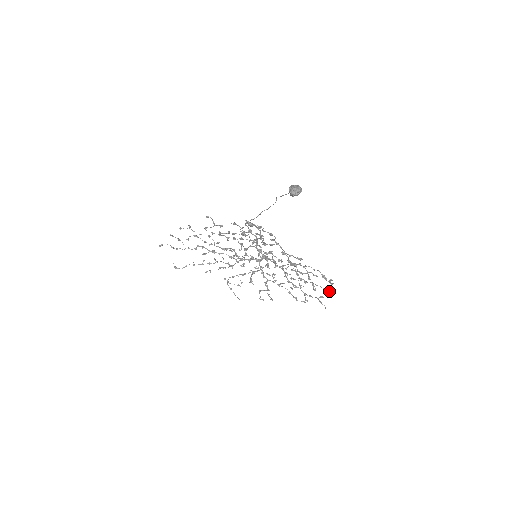
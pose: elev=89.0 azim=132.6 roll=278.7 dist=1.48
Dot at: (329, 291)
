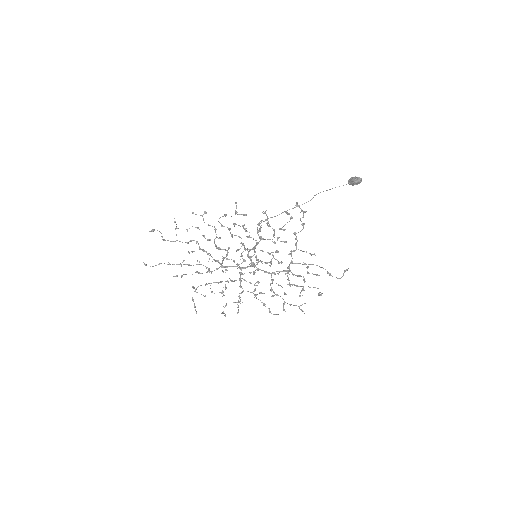
Dot at: (321, 294)
